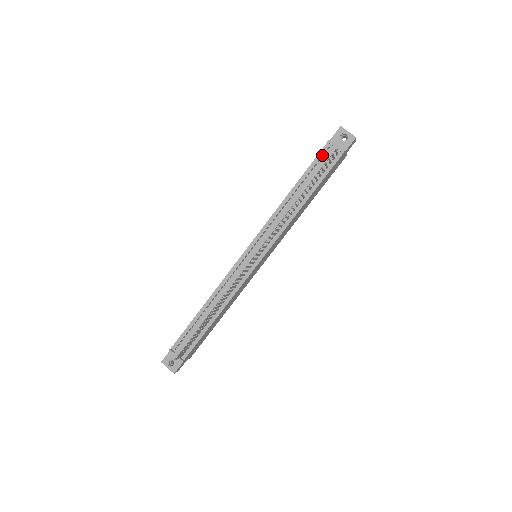
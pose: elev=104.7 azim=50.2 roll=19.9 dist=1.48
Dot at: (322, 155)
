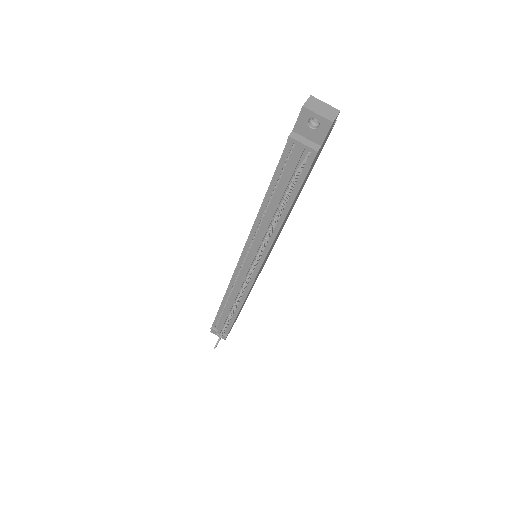
Dot at: (288, 154)
